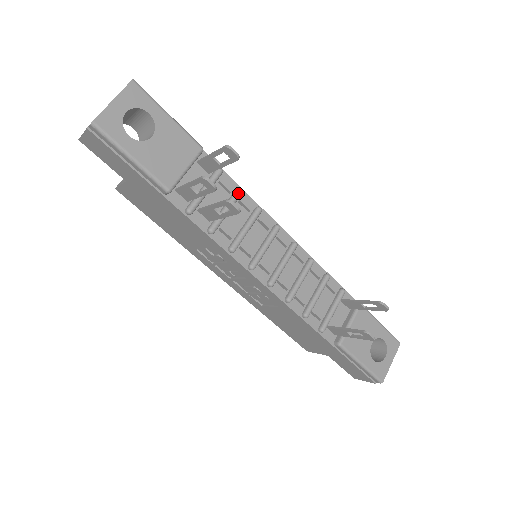
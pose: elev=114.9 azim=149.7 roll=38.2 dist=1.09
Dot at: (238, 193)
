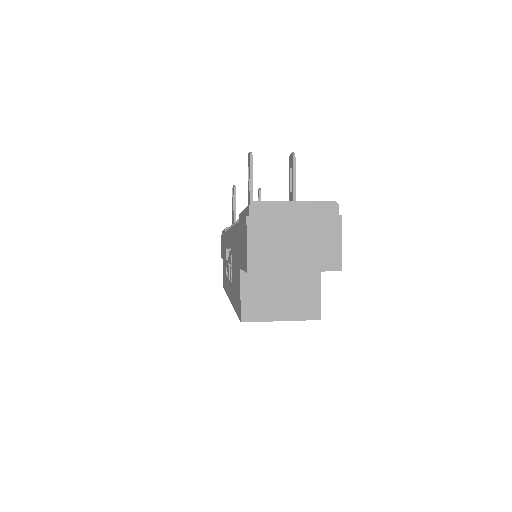
Dot at: occluded
